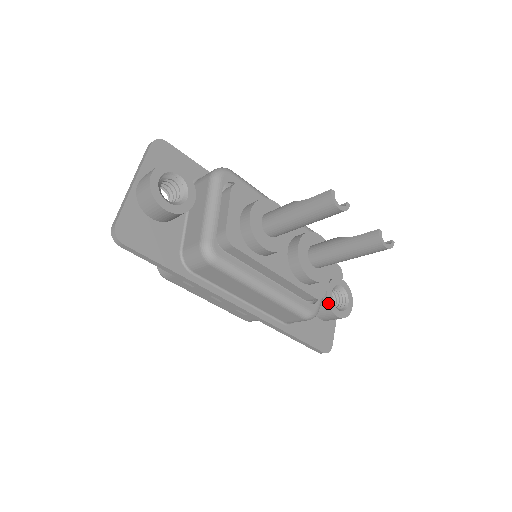
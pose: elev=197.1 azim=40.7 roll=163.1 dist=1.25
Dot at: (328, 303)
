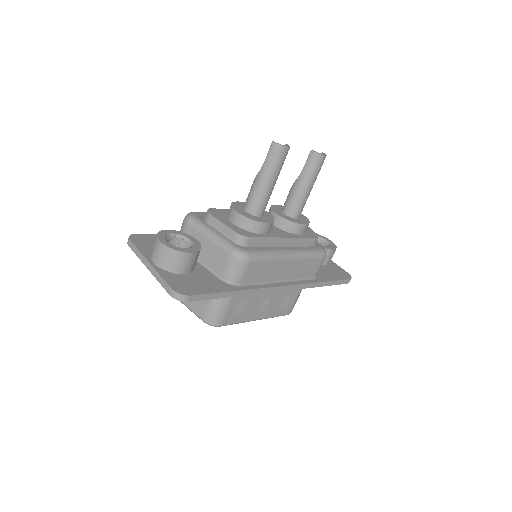
Dot at: occluded
